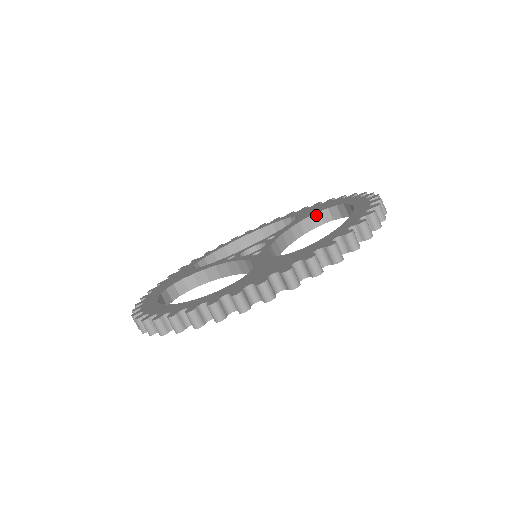
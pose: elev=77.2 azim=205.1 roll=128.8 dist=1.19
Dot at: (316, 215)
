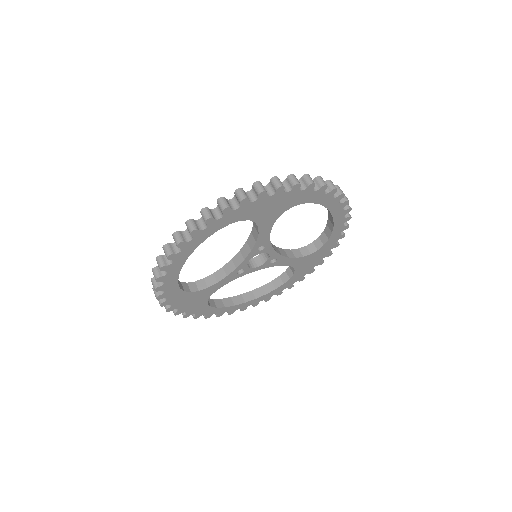
Dot at: (304, 248)
